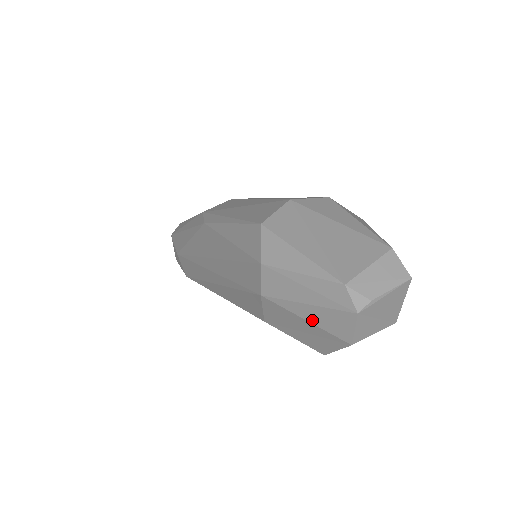
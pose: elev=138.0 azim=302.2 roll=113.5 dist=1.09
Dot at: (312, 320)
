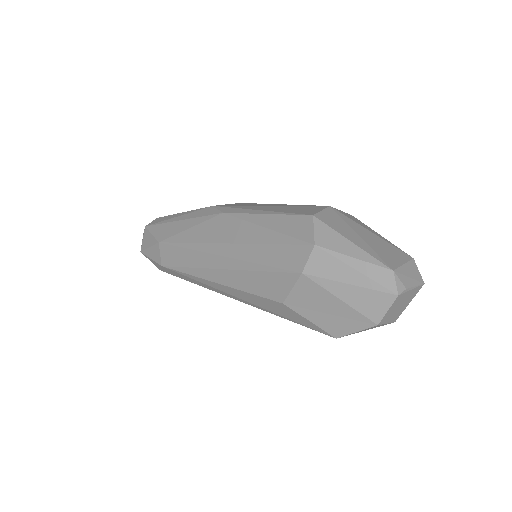
Dot at: (348, 300)
